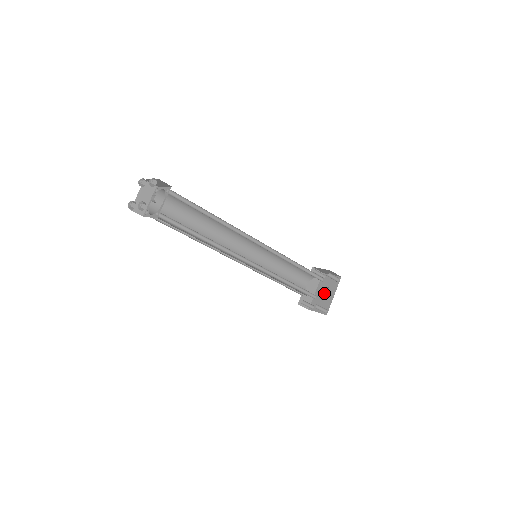
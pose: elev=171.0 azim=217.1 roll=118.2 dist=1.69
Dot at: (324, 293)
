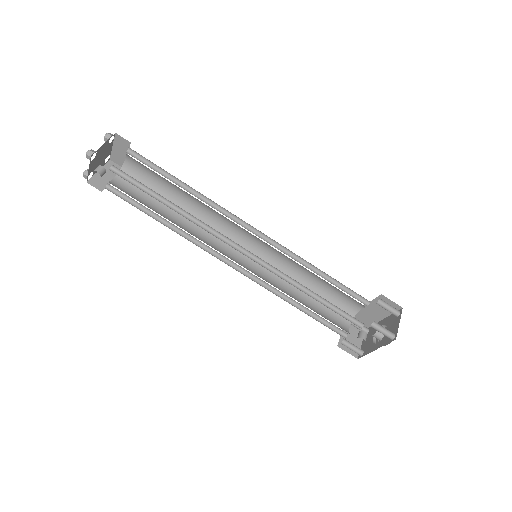
Dot at: occluded
